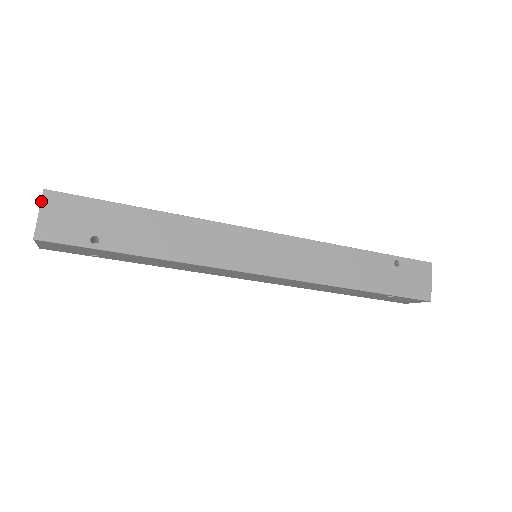
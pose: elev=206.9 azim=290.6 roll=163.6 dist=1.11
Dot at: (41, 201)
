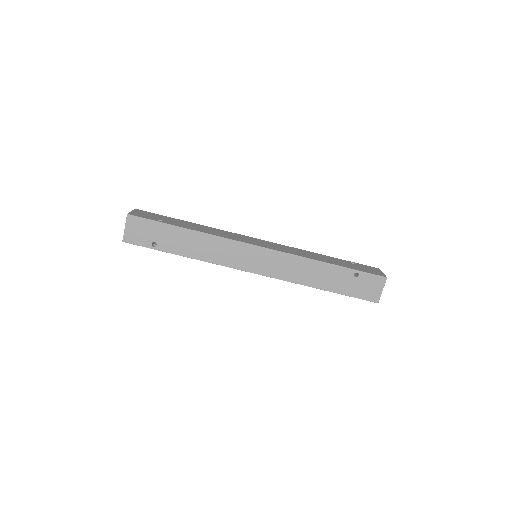
Dot at: (133, 210)
